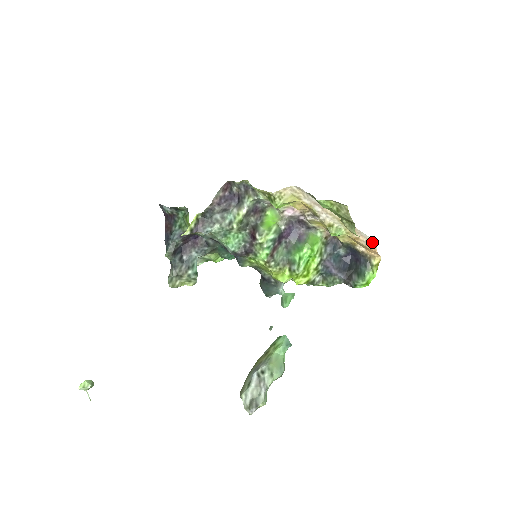
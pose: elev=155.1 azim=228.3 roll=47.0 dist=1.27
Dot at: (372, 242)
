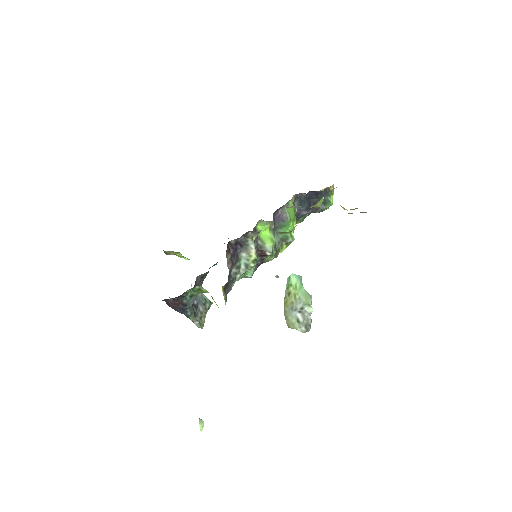
Dot at: occluded
